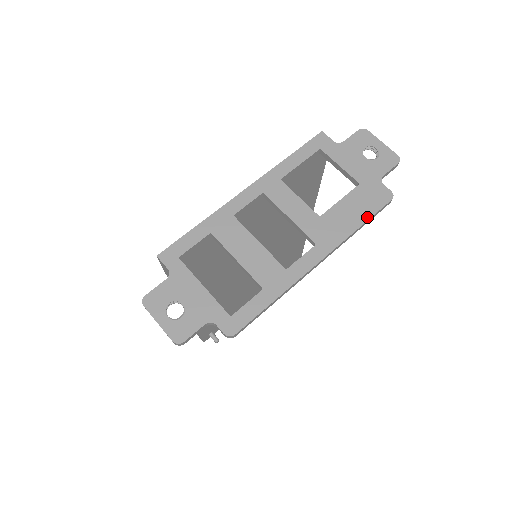
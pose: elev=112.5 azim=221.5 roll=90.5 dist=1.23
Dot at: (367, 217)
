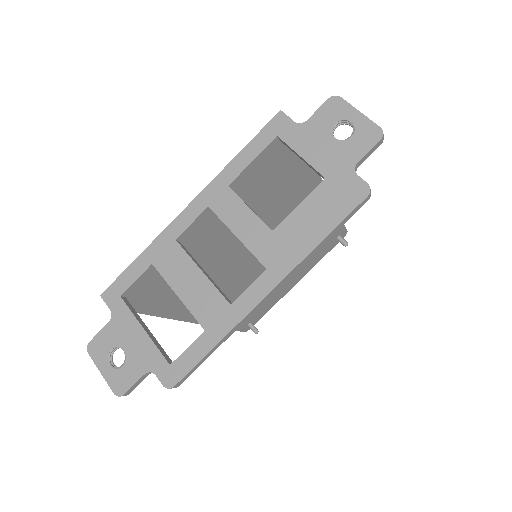
Dot at: (332, 225)
